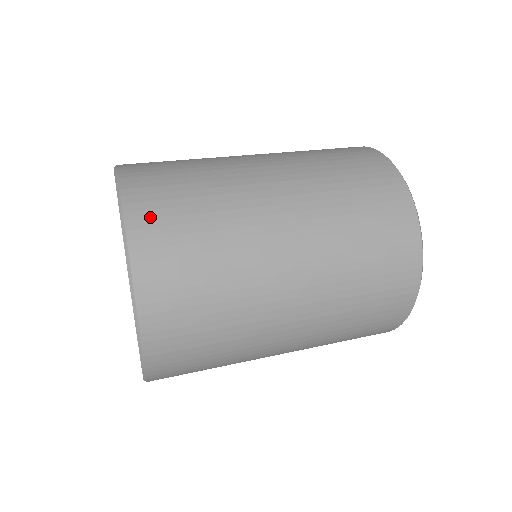
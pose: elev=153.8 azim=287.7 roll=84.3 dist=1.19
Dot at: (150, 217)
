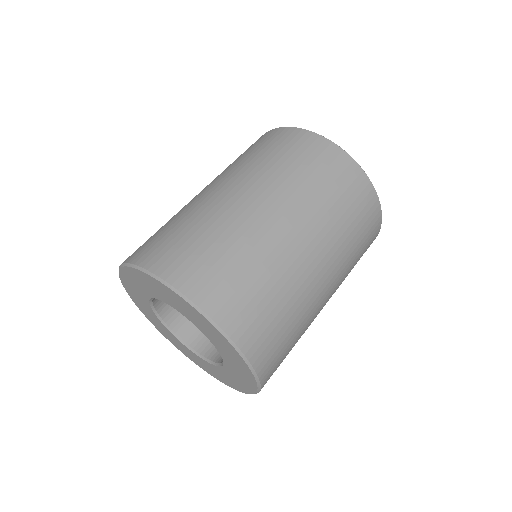
Dot at: (272, 370)
